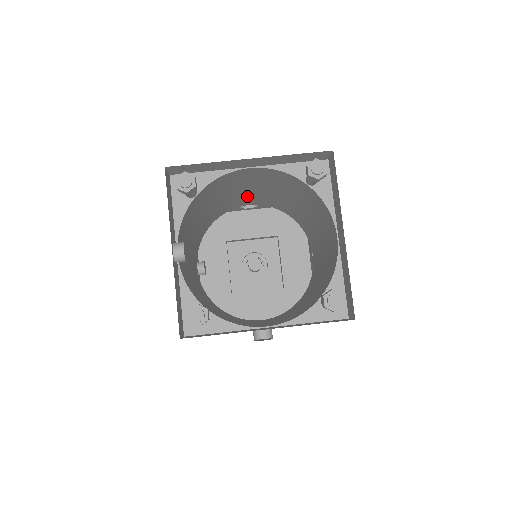
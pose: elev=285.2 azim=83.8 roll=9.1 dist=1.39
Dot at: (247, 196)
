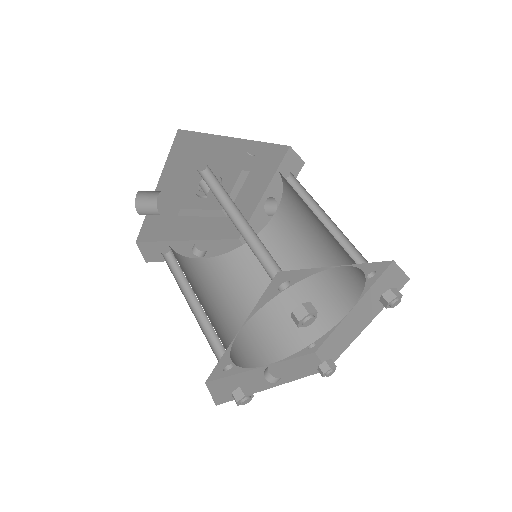
Dot at: occluded
